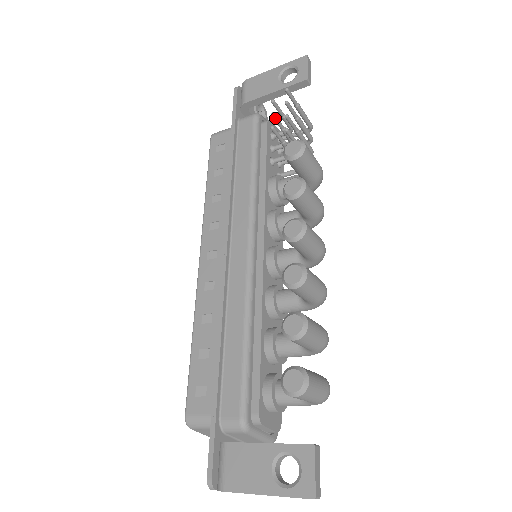
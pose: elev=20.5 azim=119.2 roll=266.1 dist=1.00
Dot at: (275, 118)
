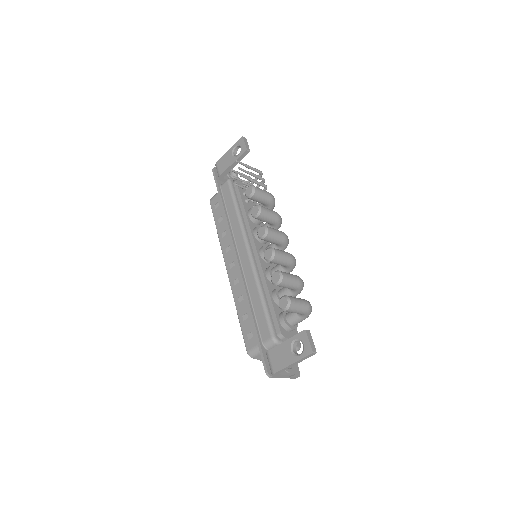
Dot at: (236, 178)
